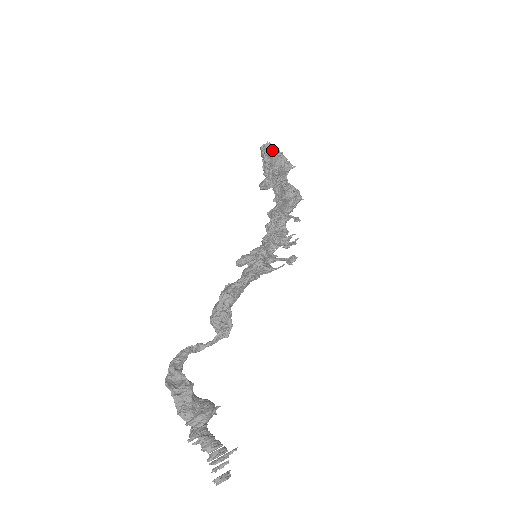
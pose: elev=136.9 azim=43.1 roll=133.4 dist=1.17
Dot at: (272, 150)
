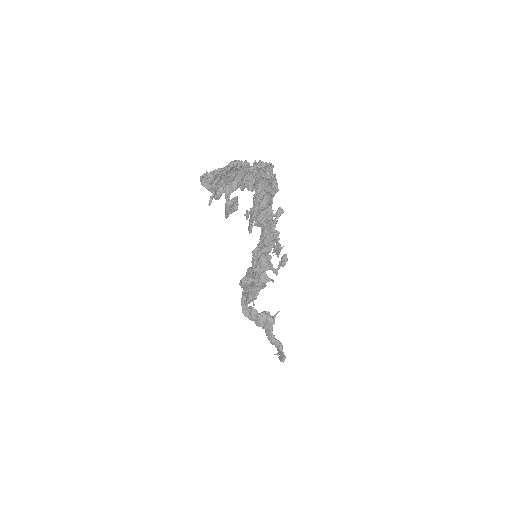
Dot at: (213, 179)
